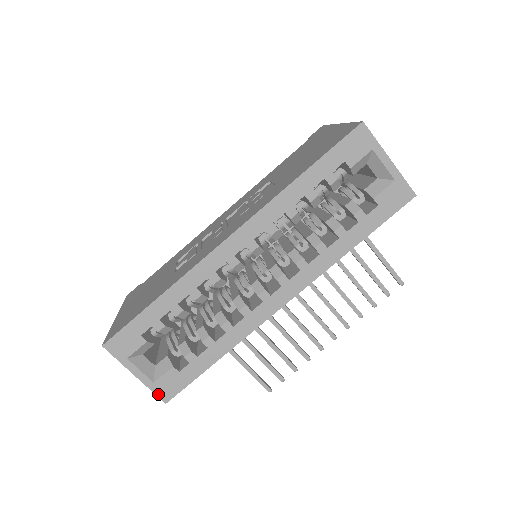
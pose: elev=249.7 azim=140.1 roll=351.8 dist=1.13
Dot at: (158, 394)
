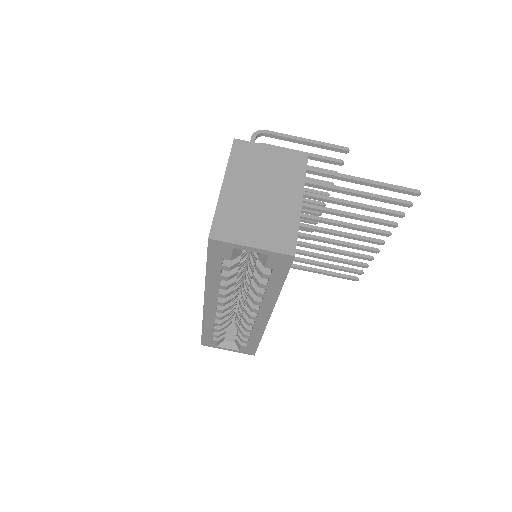
Dot at: occluded
